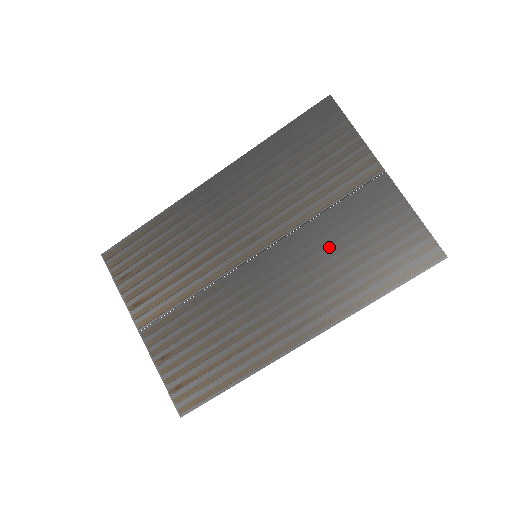
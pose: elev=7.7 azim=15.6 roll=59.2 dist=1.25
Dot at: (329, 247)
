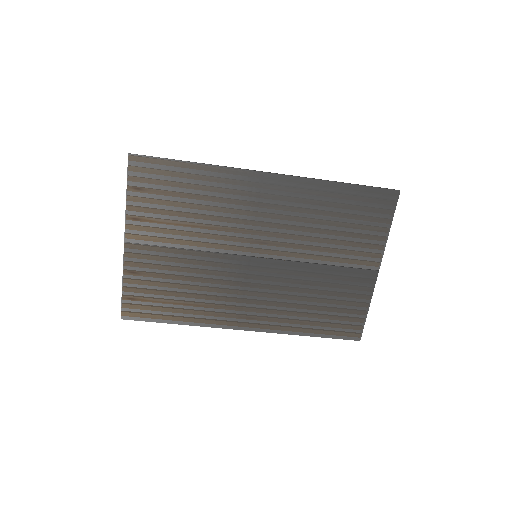
Dot at: (306, 288)
